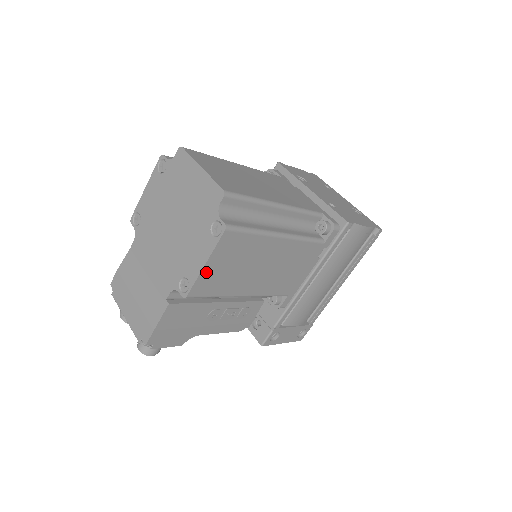
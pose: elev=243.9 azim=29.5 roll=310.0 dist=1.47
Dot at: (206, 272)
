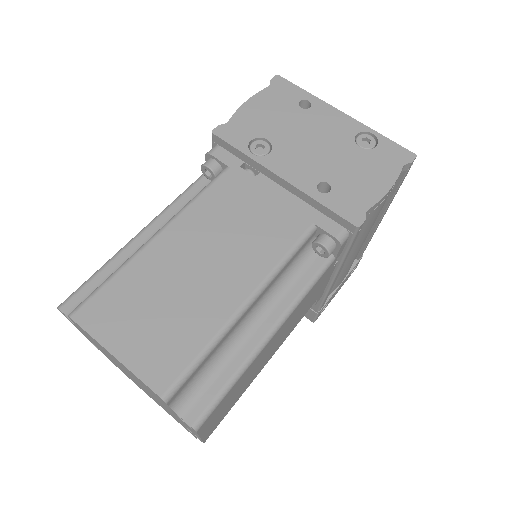
Dot at: (207, 431)
